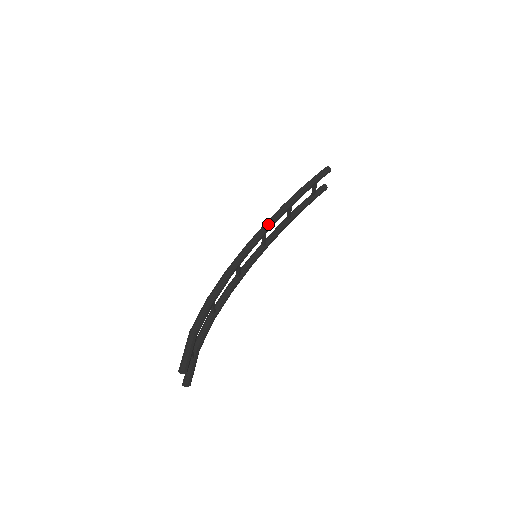
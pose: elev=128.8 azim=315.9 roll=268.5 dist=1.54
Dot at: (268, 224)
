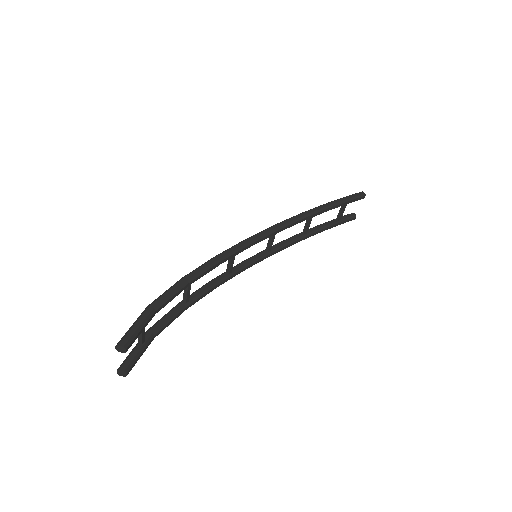
Dot at: (280, 225)
